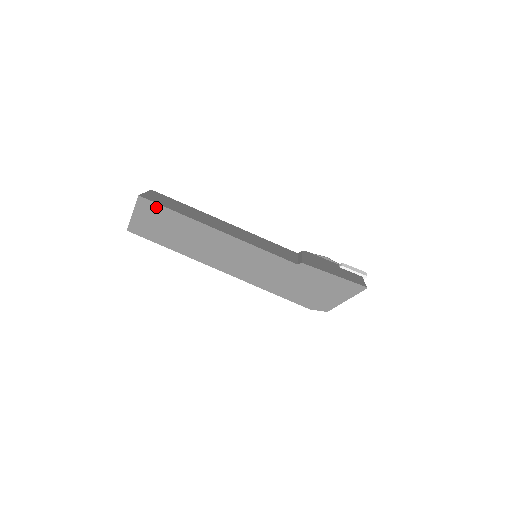
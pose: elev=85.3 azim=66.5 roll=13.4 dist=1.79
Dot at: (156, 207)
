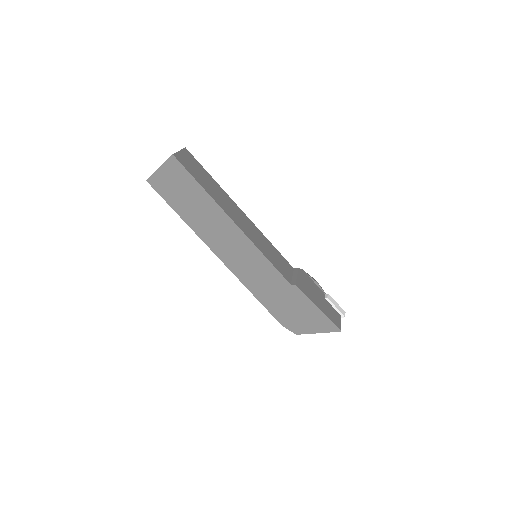
Dot at: (185, 173)
